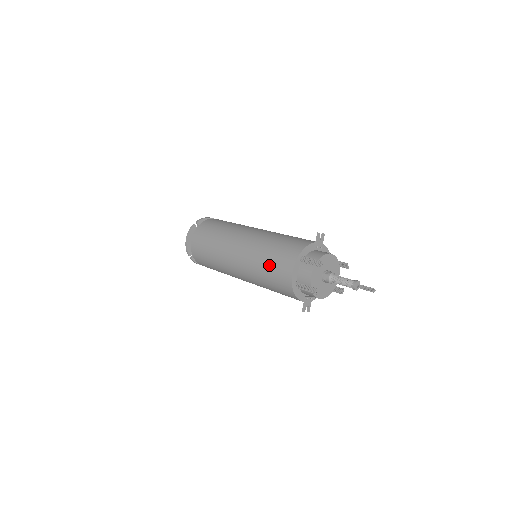
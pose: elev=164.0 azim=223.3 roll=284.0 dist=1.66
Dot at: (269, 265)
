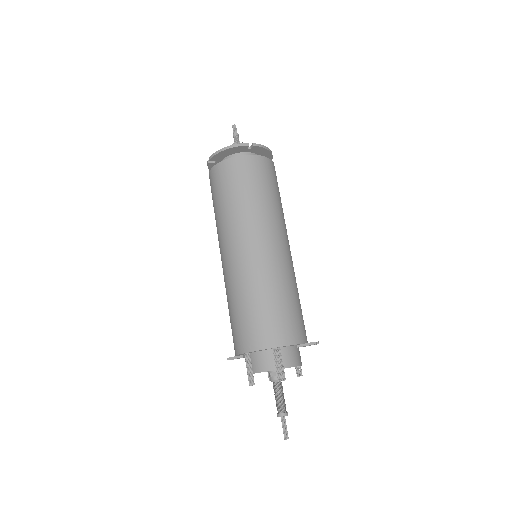
Dot at: (250, 311)
